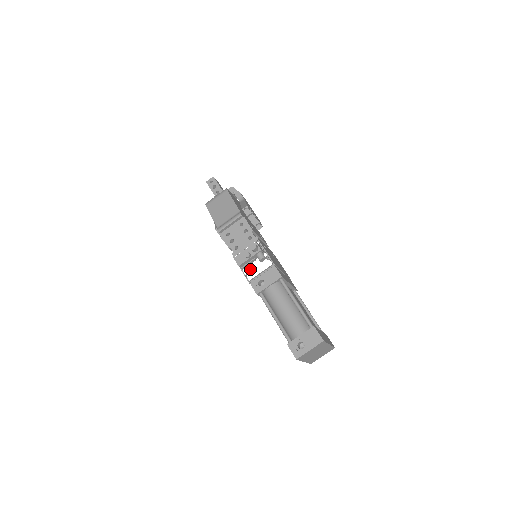
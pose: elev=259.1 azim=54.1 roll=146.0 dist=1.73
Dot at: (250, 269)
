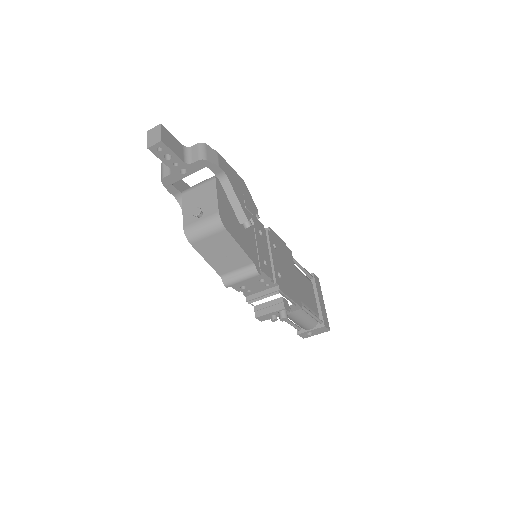
Dot at: occluded
